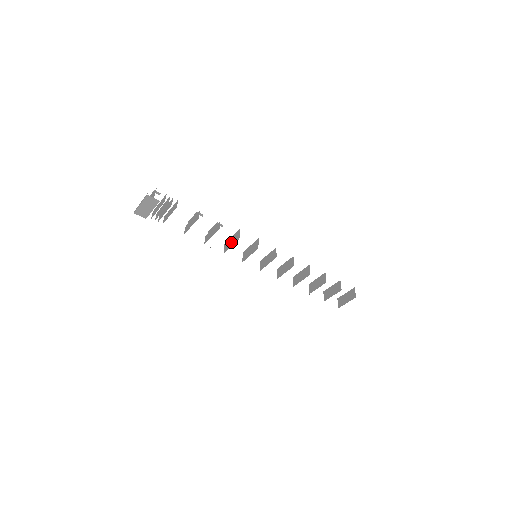
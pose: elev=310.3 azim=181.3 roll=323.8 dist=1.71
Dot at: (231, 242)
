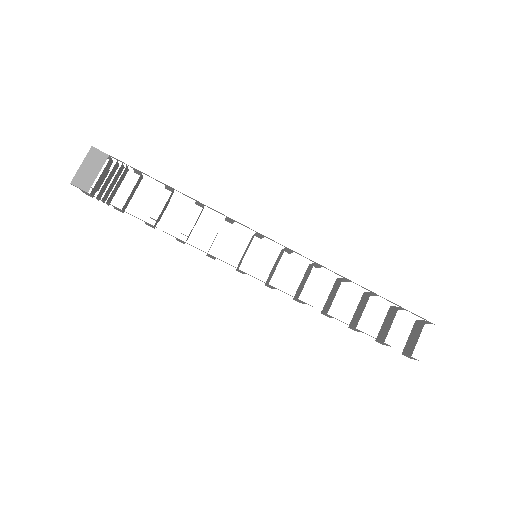
Dot at: occluded
